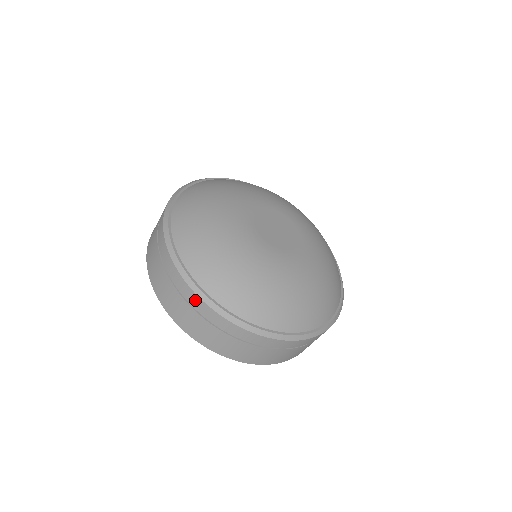
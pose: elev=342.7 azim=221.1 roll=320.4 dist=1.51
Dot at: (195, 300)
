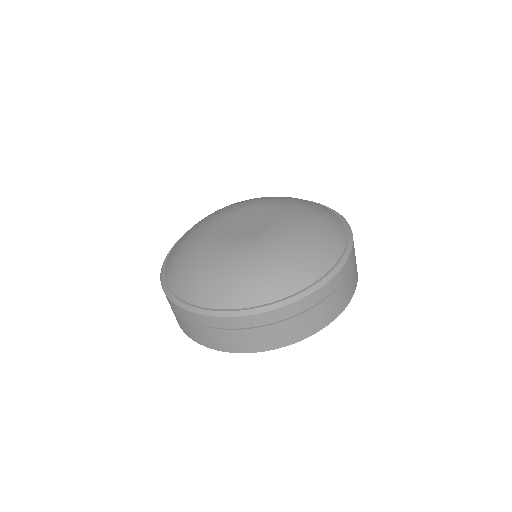
Dot at: (230, 322)
